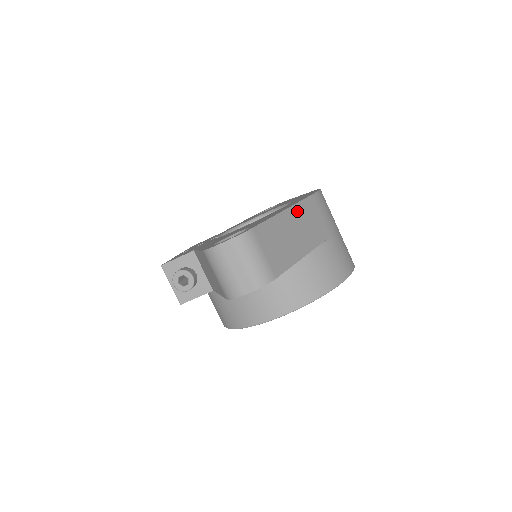
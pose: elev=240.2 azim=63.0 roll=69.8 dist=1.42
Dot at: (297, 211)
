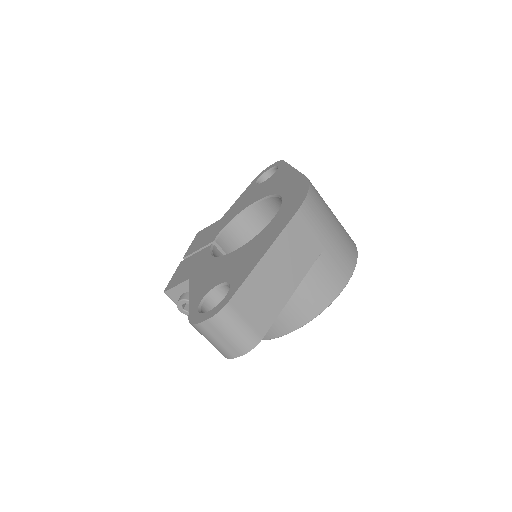
Dot at: (279, 246)
